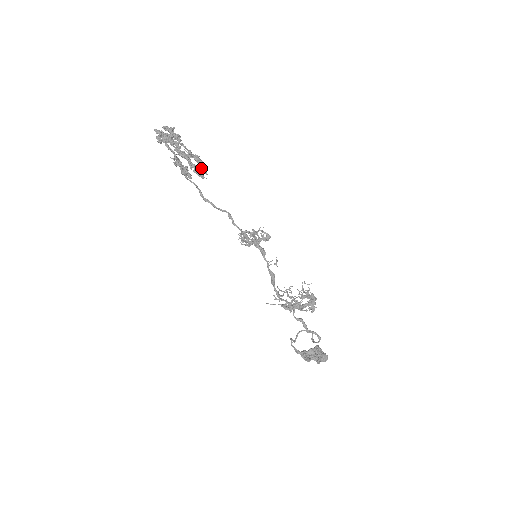
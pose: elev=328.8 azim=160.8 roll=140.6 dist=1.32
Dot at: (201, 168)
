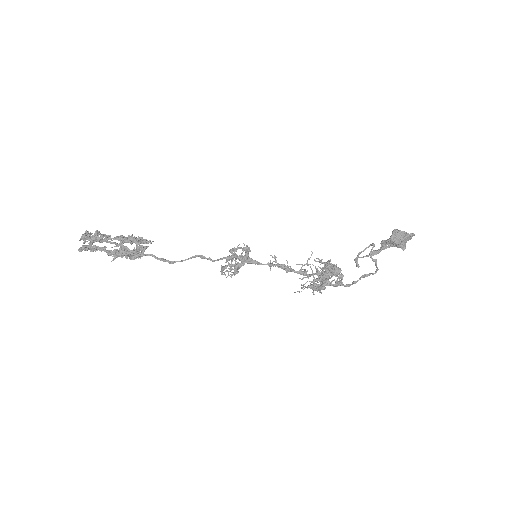
Dot at: (138, 250)
